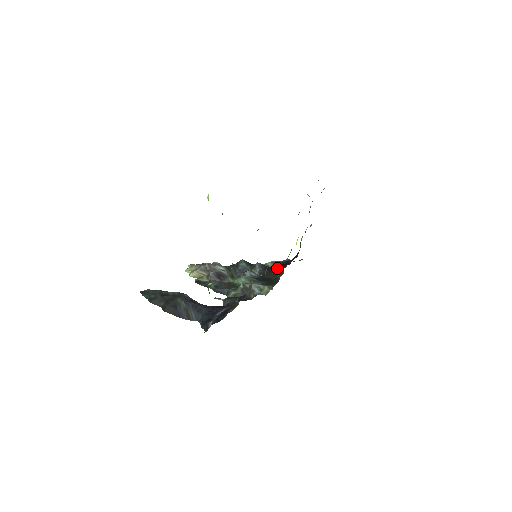
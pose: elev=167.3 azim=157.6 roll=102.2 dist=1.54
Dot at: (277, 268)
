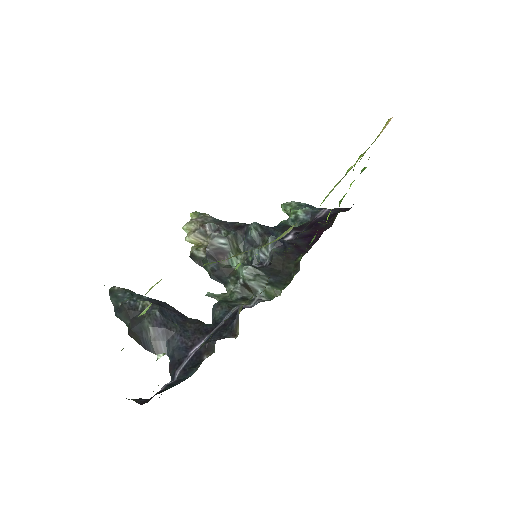
Dot at: (295, 252)
